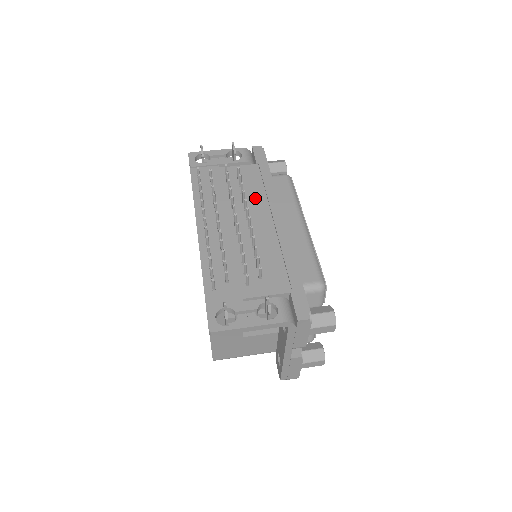
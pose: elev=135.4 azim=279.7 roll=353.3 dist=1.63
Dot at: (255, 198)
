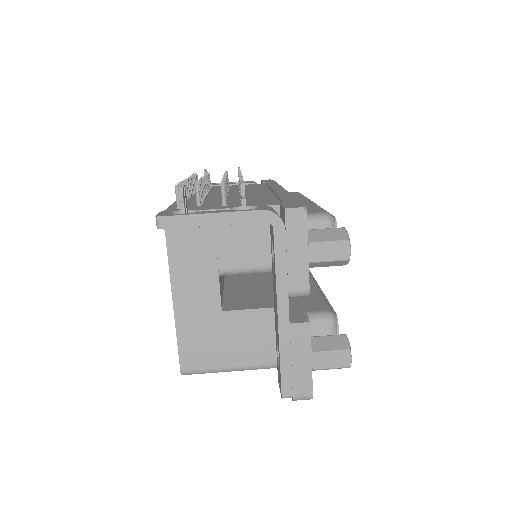
Dot at: occluded
